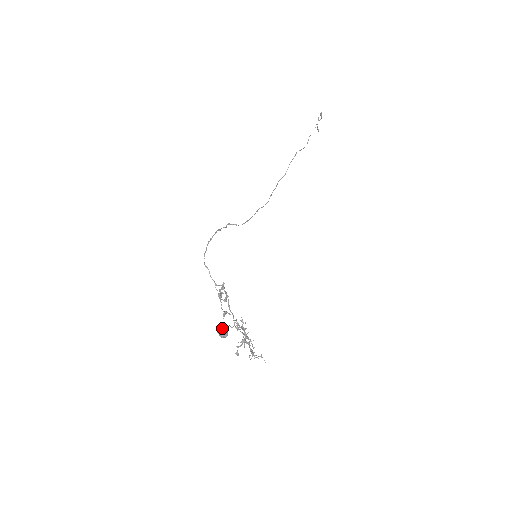
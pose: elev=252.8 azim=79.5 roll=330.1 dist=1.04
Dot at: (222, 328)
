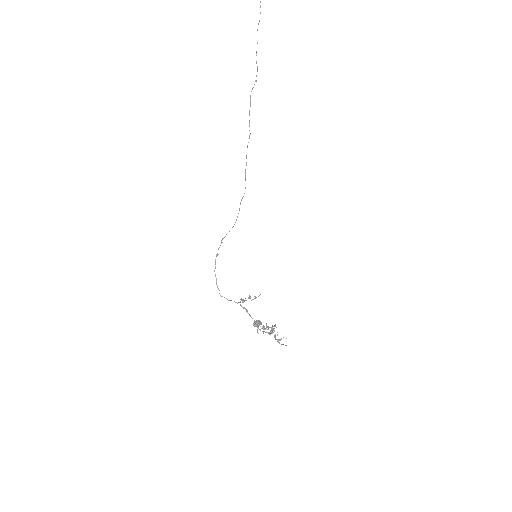
Dot at: (255, 324)
